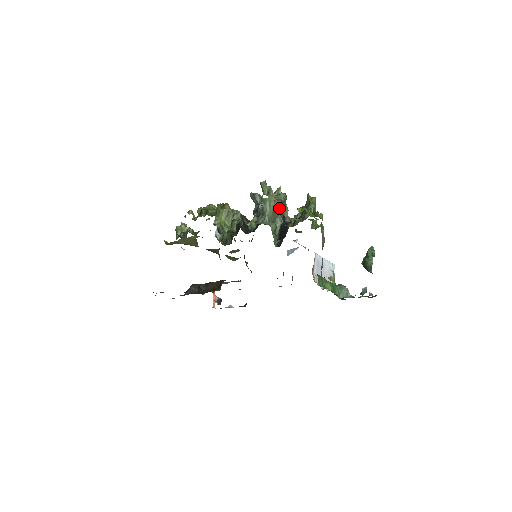
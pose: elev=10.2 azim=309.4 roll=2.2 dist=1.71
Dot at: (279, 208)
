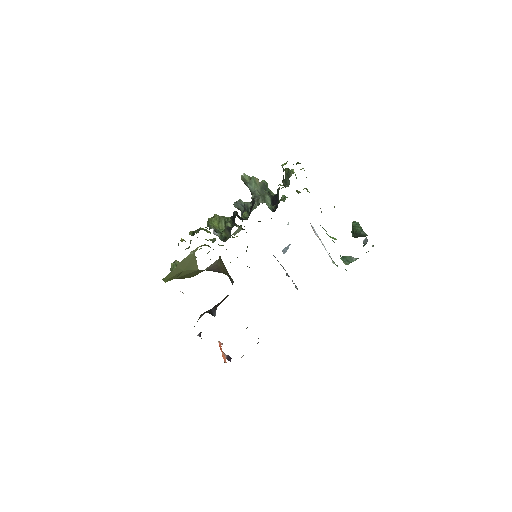
Dot at: (264, 189)
